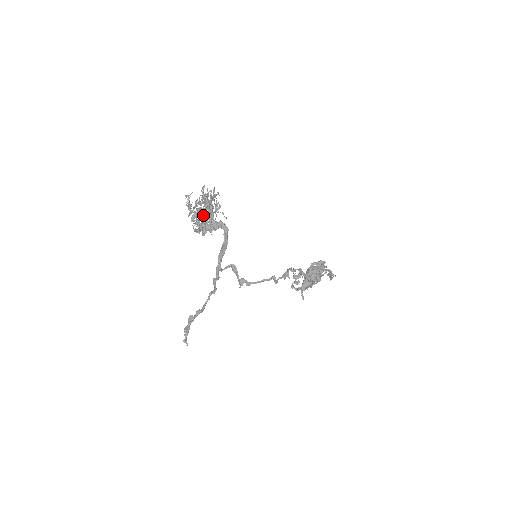
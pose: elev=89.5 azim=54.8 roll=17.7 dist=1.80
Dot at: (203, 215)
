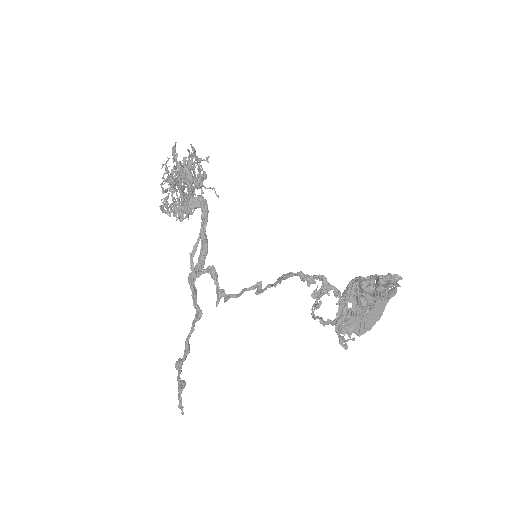
Dot at: (179, 189)
